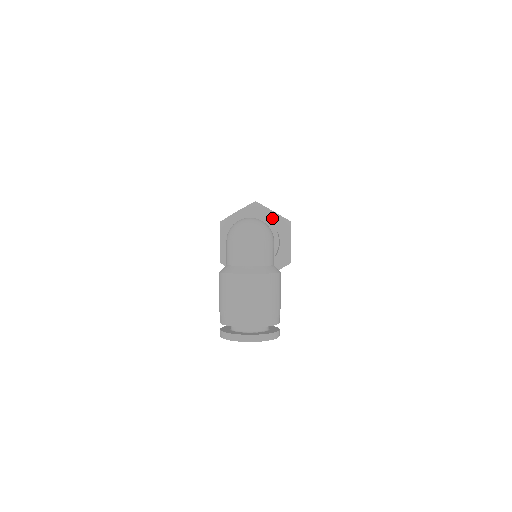
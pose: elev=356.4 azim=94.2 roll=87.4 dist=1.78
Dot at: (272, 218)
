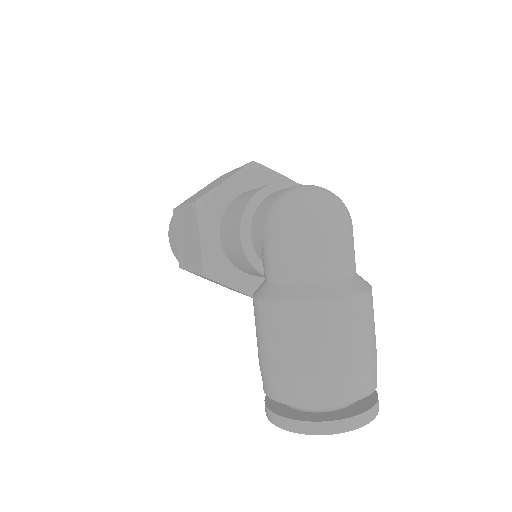
Dot at: occluded
